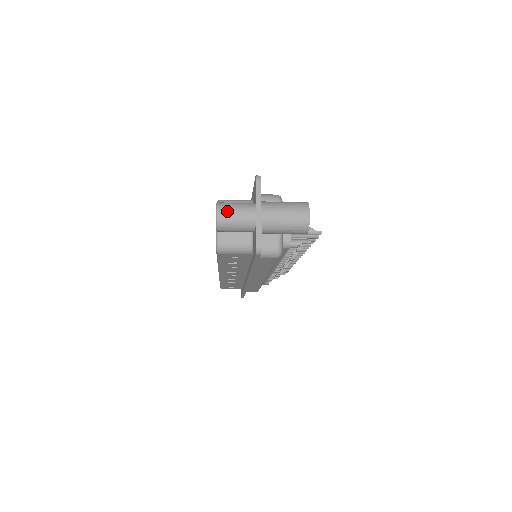
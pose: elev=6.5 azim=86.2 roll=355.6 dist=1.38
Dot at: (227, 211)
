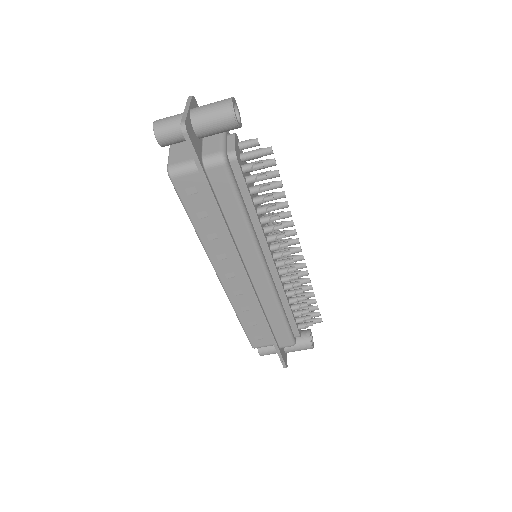
Dot at: (162, 119)
